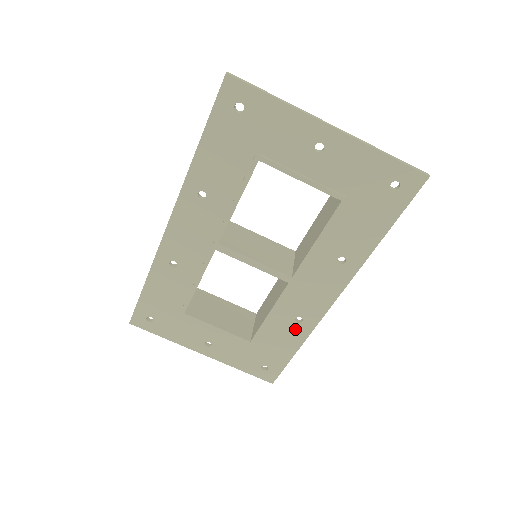
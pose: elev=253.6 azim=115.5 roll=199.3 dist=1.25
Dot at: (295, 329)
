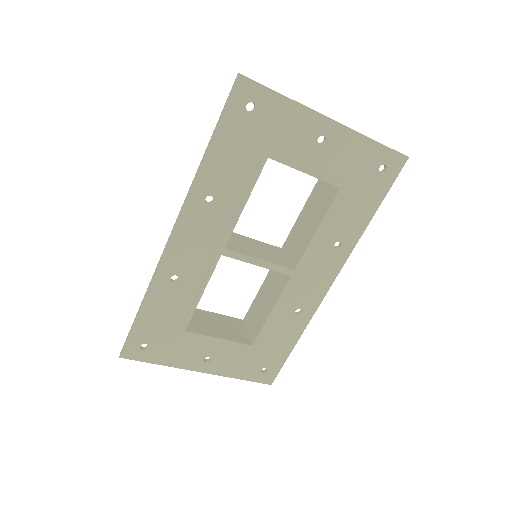
Dot at: (294, 322)
